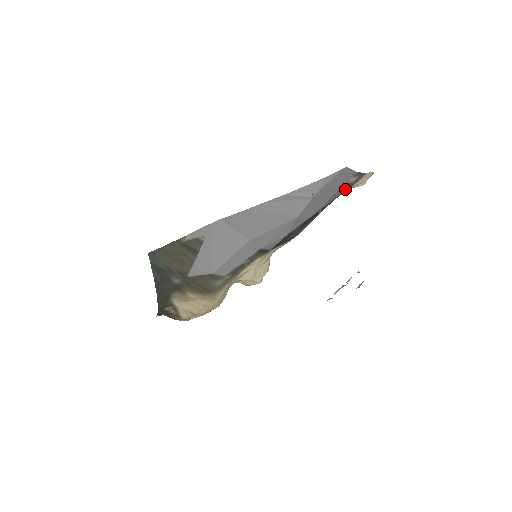
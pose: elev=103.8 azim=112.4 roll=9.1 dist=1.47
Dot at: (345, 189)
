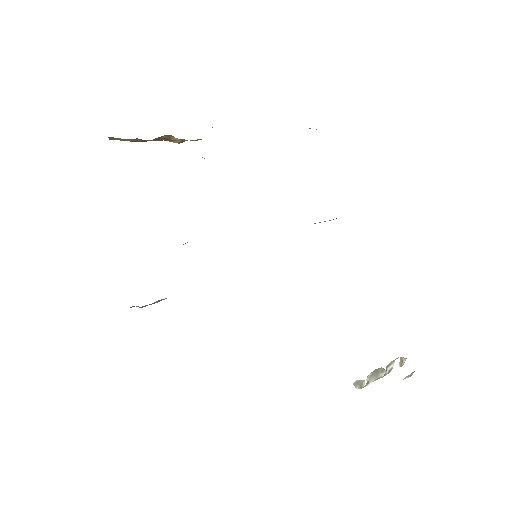
Dot at: occluded
